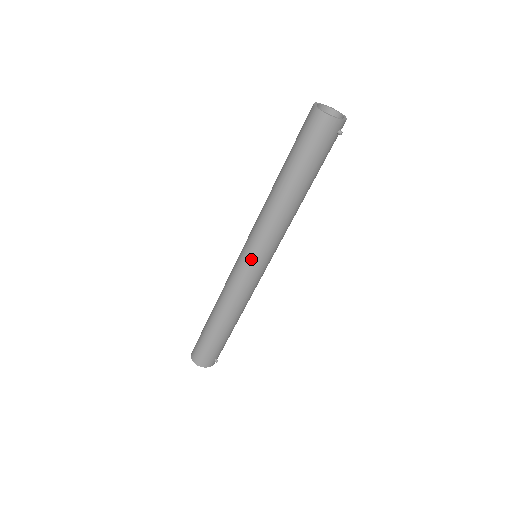
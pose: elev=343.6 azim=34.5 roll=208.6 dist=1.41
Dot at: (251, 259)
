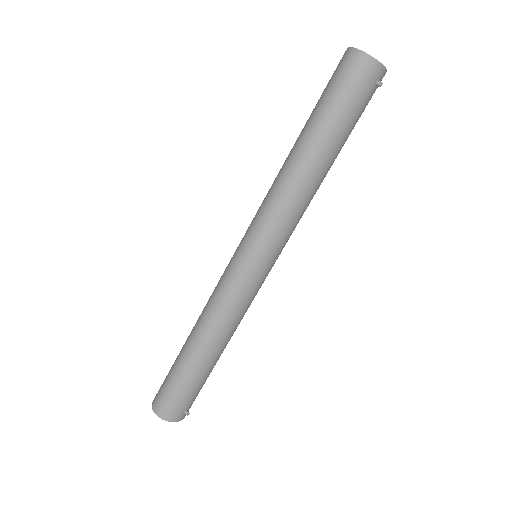
Dot at: (251, 254)
